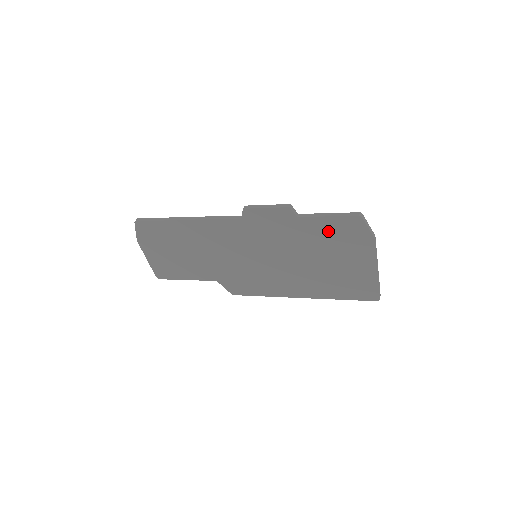
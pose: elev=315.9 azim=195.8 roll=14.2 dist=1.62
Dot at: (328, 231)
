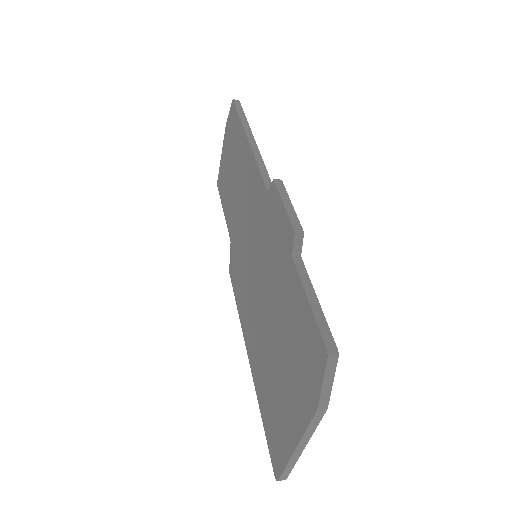
Dot at: (298, 319)
